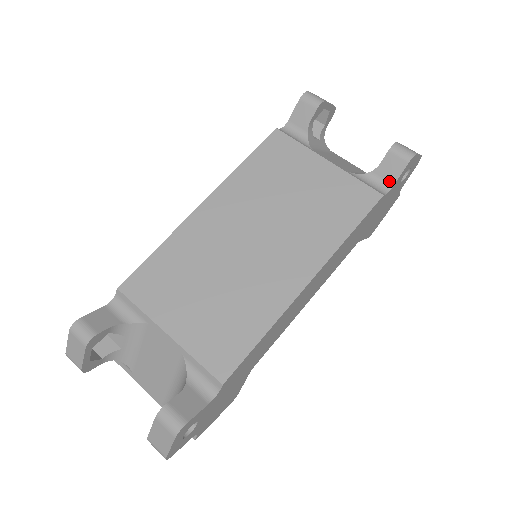
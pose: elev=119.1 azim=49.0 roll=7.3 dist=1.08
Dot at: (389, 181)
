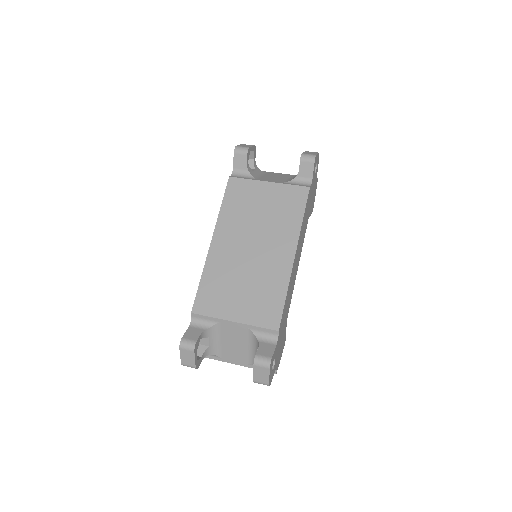
Dot at: (309, 177)
